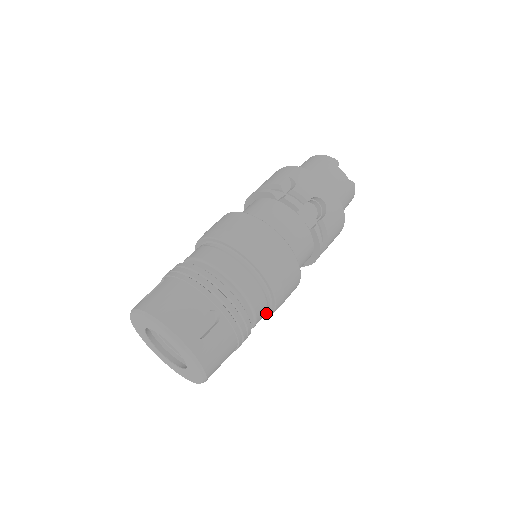
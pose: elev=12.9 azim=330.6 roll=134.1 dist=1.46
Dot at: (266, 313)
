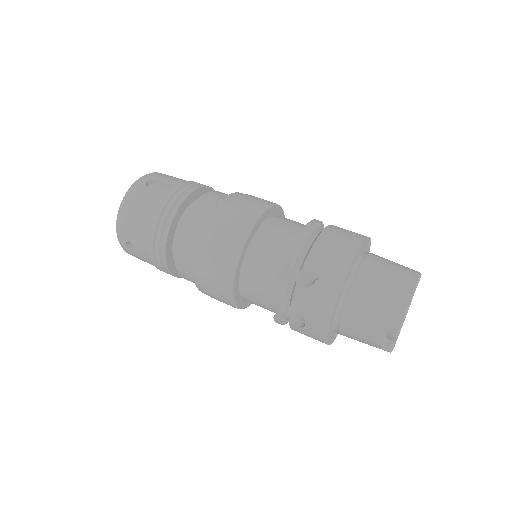
Dot at: occluded
